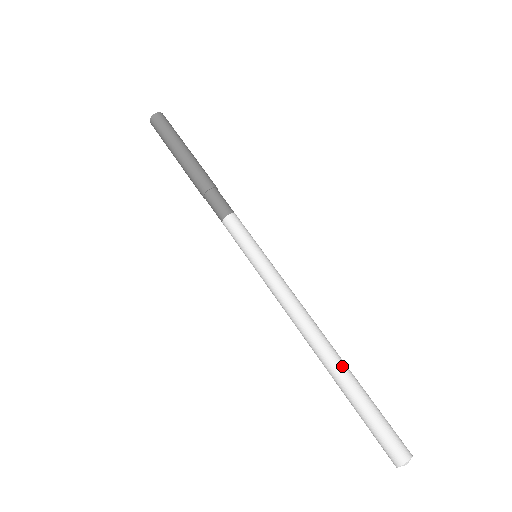
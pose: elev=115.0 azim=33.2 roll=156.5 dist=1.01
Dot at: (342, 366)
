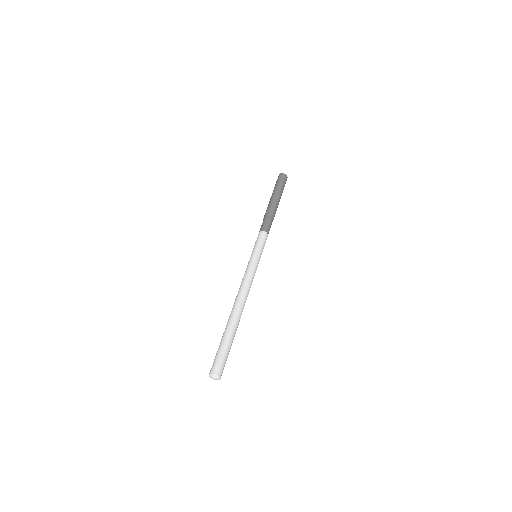
Dot at: (235, 320)
